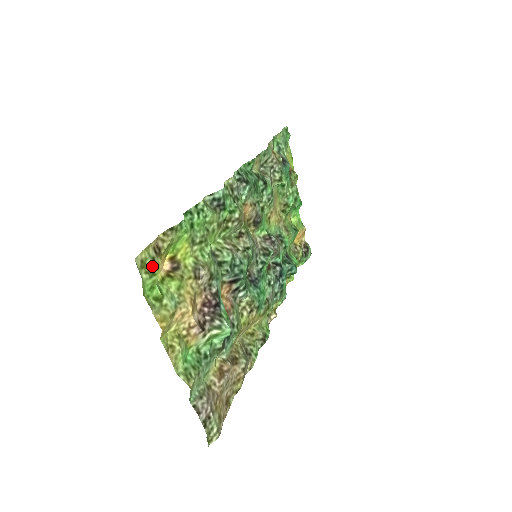
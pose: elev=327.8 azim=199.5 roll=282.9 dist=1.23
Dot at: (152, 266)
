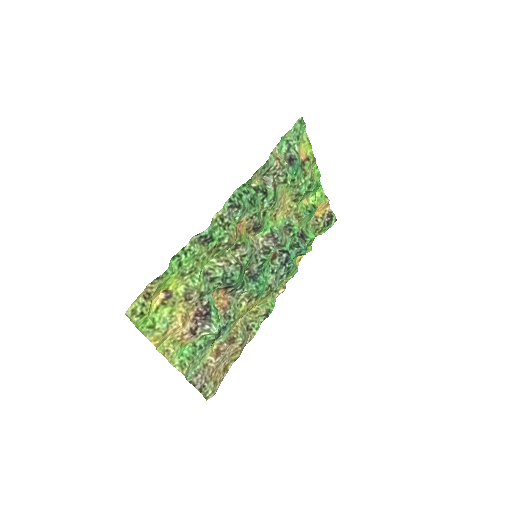
Dot at: (142, 310)
